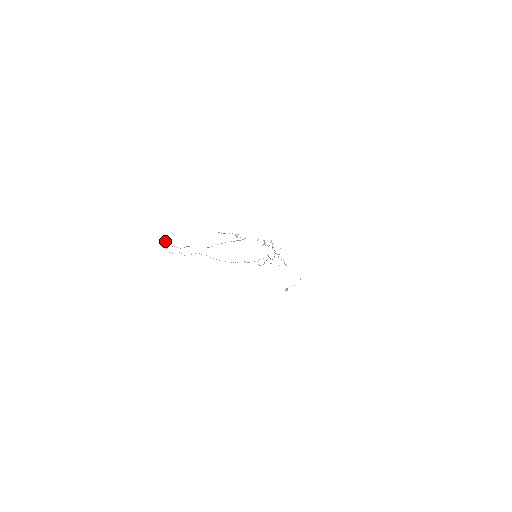
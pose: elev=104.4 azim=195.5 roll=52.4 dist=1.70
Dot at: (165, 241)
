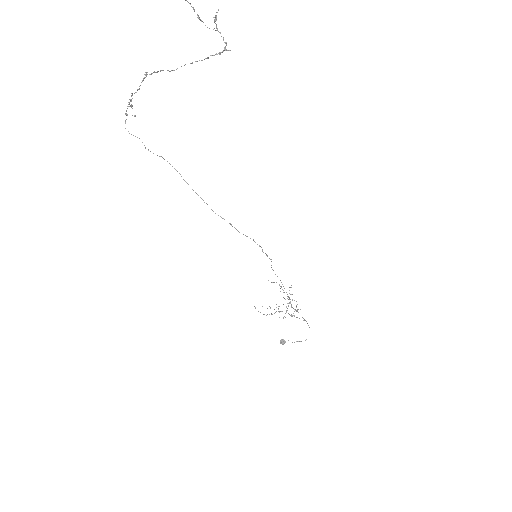
Dot at: occluded
